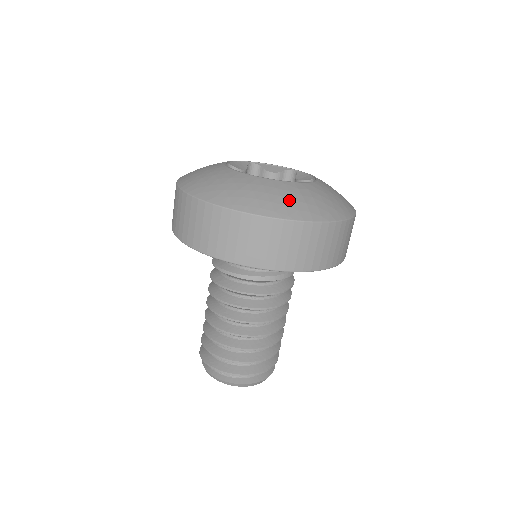
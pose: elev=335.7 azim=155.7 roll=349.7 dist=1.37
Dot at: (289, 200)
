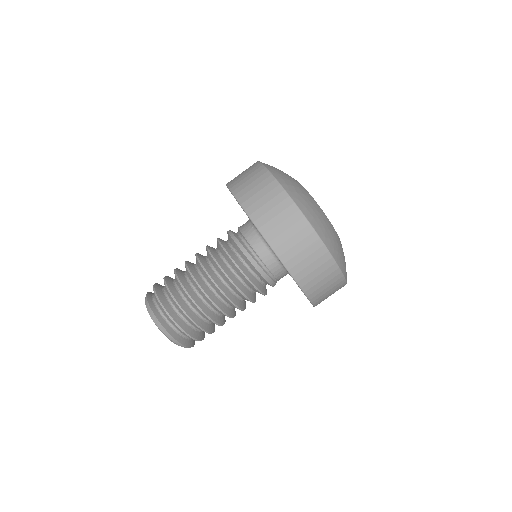
Dot at: (287, 178)
